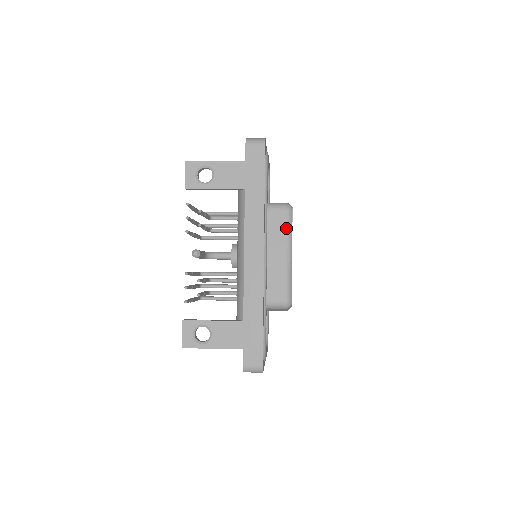
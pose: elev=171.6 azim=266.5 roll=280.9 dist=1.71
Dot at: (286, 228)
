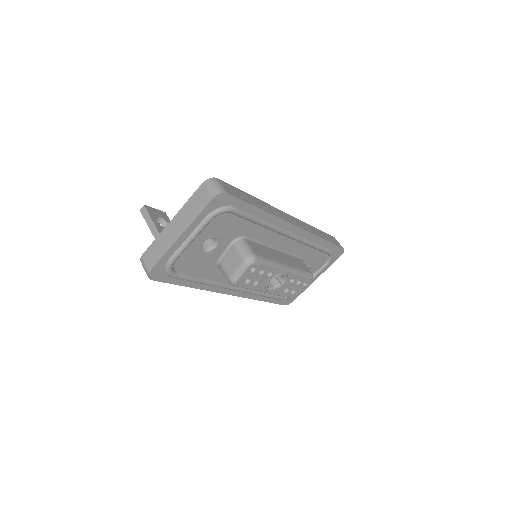
Dot at: occluded
